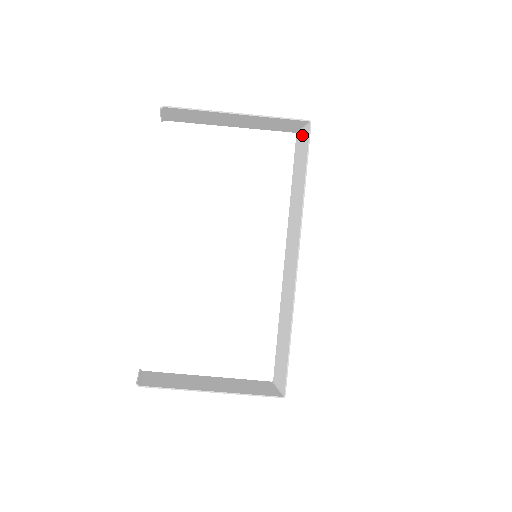
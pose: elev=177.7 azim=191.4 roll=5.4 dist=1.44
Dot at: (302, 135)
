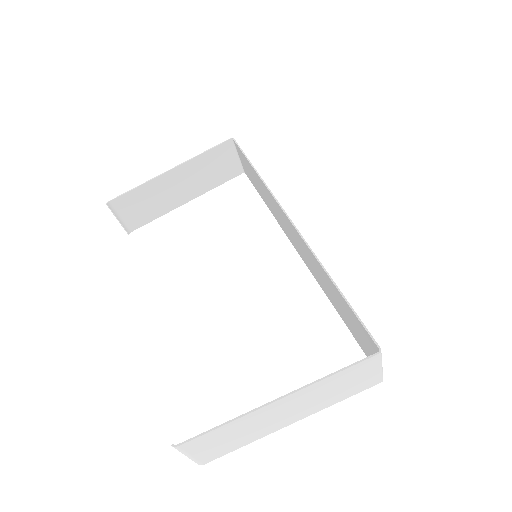
Dot at: (241, 160)
